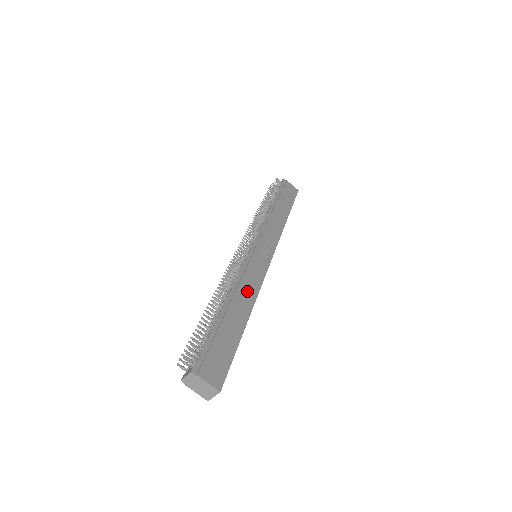
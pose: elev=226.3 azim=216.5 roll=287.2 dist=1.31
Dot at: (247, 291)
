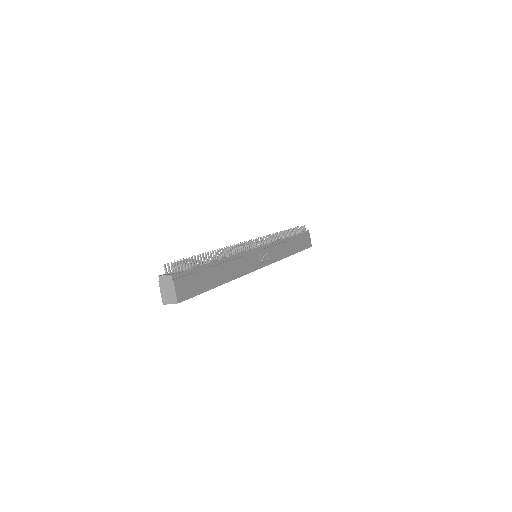
Dot at: (236, 268)
